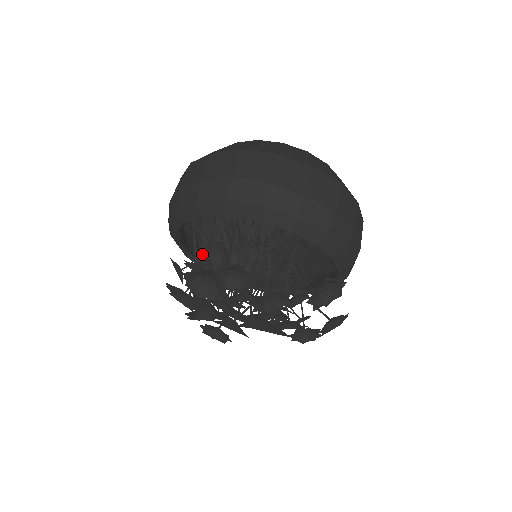
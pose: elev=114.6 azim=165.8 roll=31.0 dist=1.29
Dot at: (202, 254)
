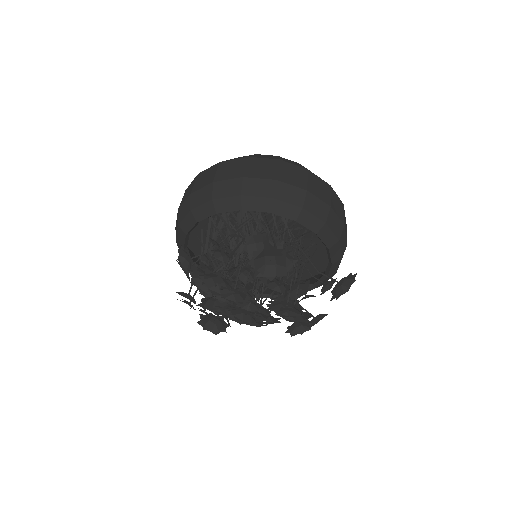
Dot at: (211, 247)
